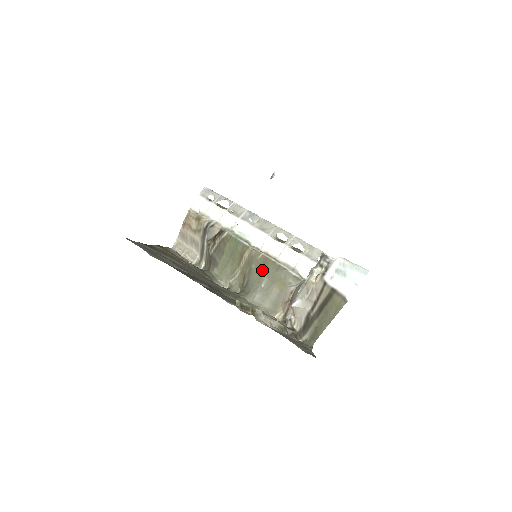
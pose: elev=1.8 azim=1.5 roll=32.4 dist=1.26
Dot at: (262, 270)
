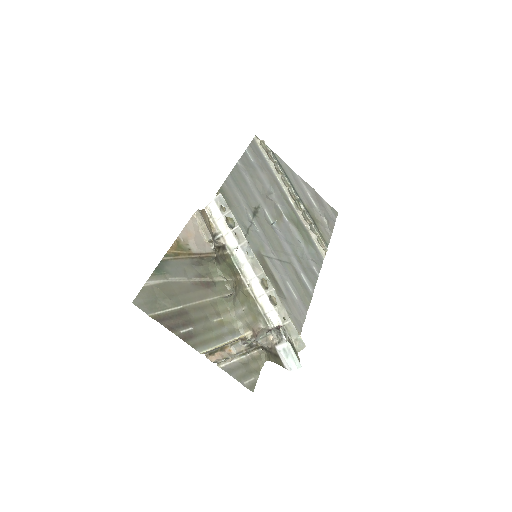
Dot at: (245, 299)
